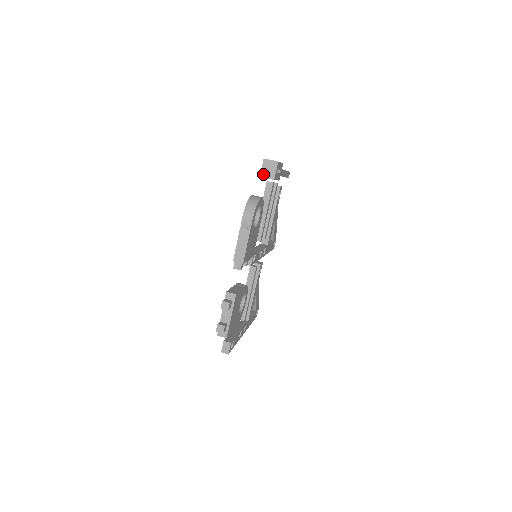
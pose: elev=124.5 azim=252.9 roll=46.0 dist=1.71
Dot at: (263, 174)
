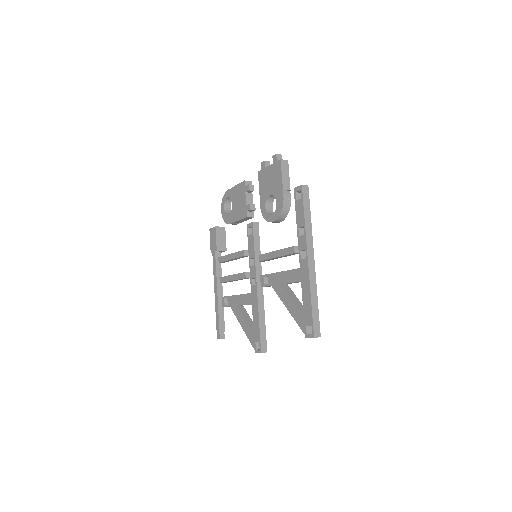
Dot at: (216, 227)
